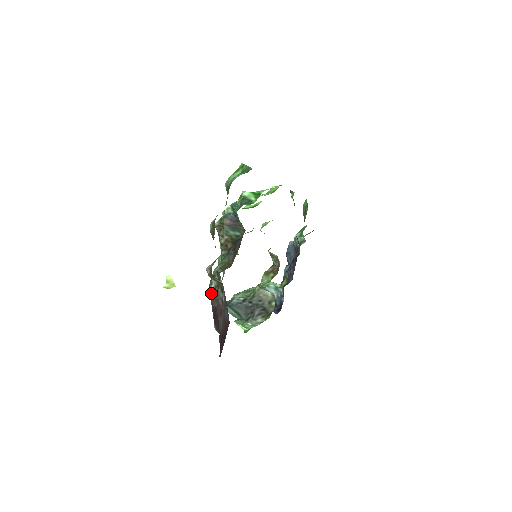
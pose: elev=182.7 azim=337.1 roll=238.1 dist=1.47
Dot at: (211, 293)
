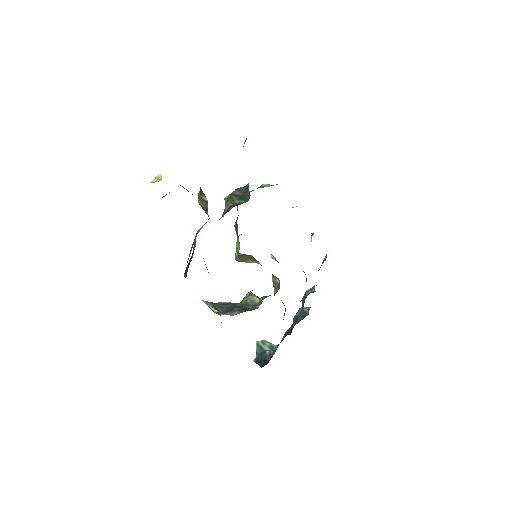
Dot at: occluded
